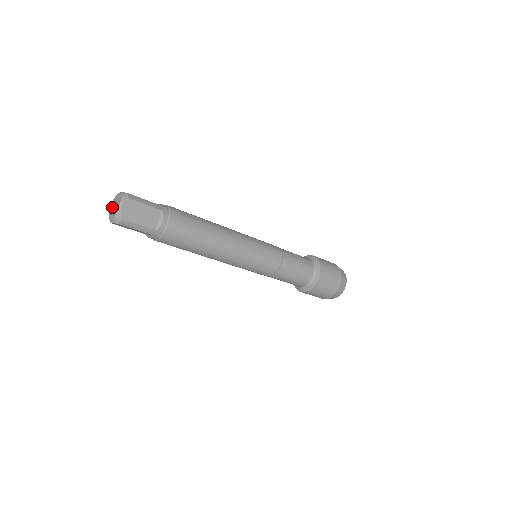
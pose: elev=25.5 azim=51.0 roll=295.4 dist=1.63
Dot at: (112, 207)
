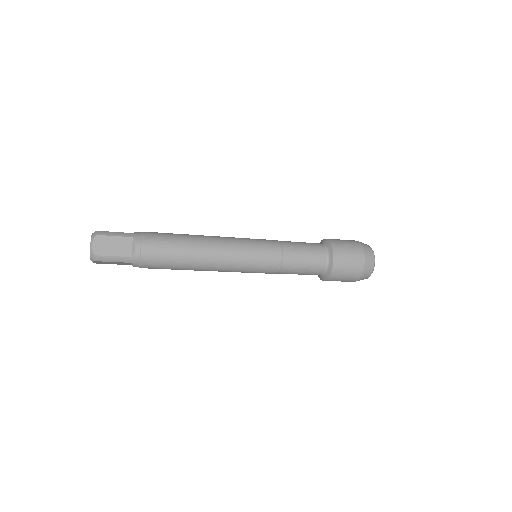
Dot at: occluded
